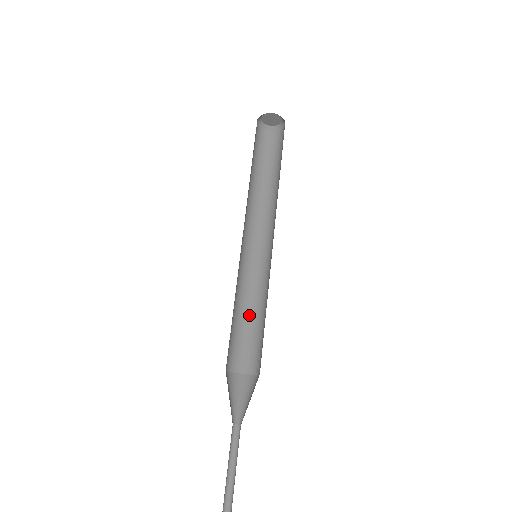
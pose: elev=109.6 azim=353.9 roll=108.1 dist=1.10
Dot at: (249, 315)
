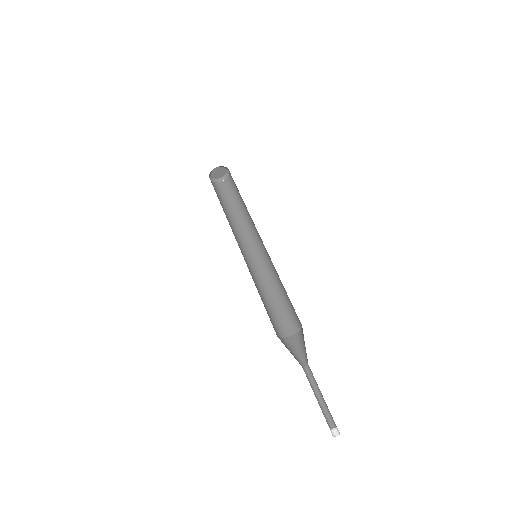
Dot at: (262, 298)
